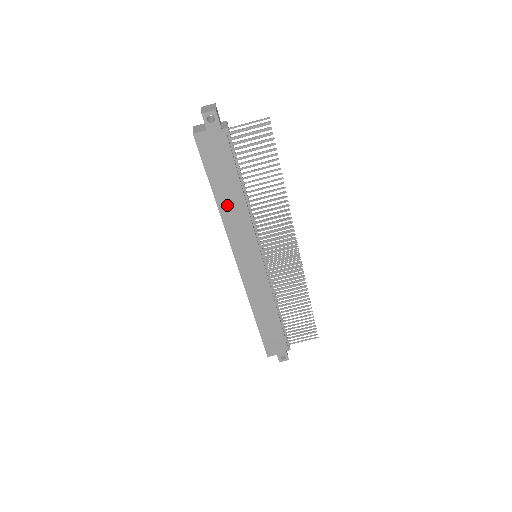
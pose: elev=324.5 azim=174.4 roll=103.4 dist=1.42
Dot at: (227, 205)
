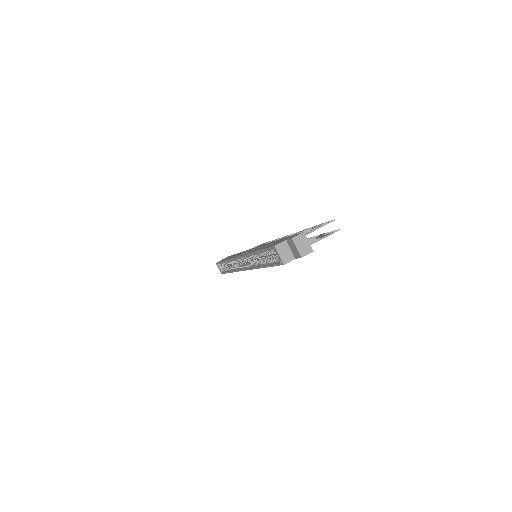
Dot at: occluded
